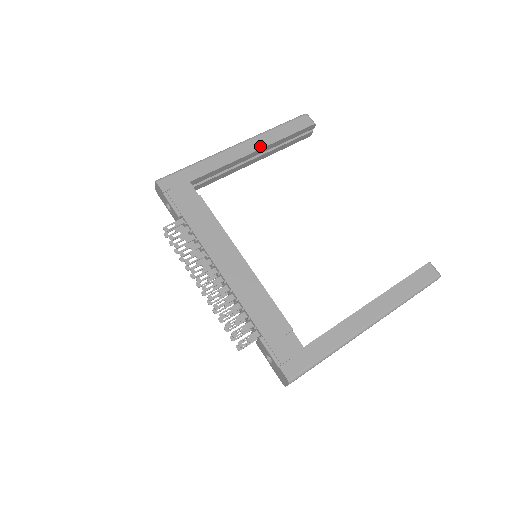
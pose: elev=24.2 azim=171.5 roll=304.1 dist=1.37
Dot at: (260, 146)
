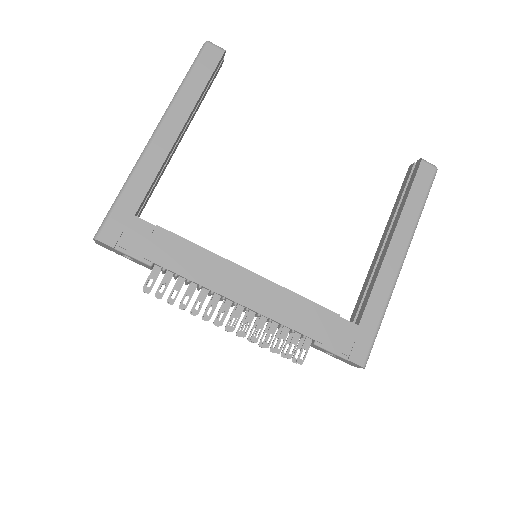
Dot at: (183, 119)
